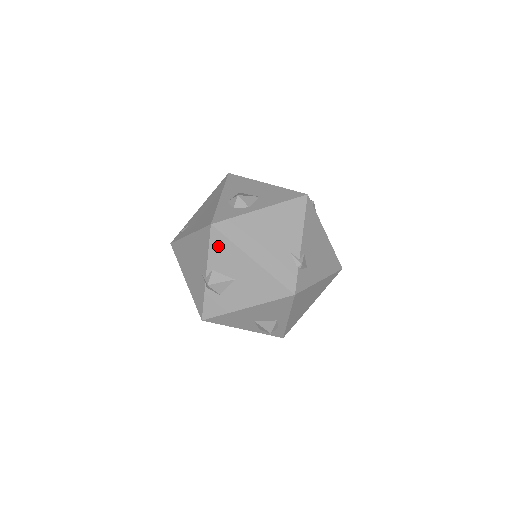
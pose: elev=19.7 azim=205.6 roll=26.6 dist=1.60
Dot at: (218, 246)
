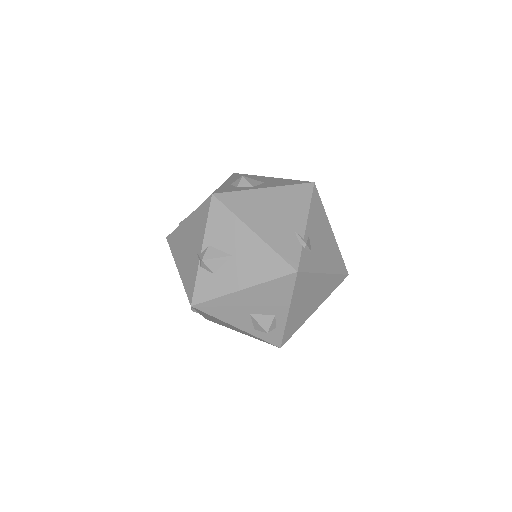
Dot at: (217, 218)
